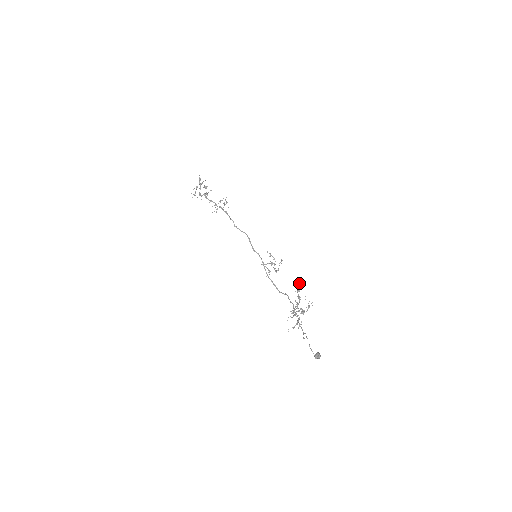
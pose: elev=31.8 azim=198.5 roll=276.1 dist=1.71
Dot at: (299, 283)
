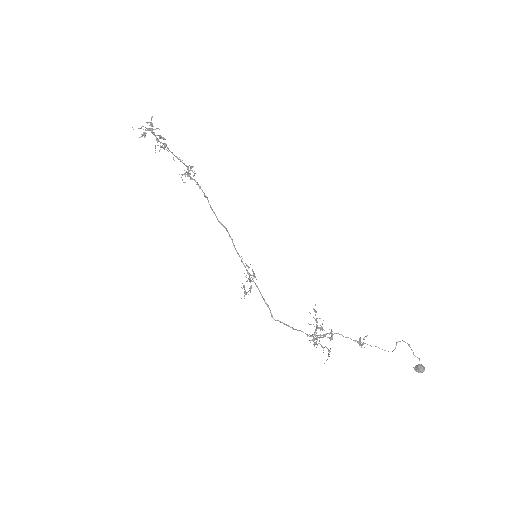
Dot at: occluded
